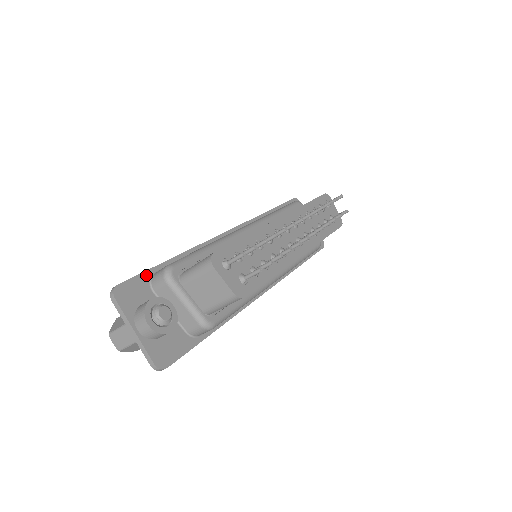
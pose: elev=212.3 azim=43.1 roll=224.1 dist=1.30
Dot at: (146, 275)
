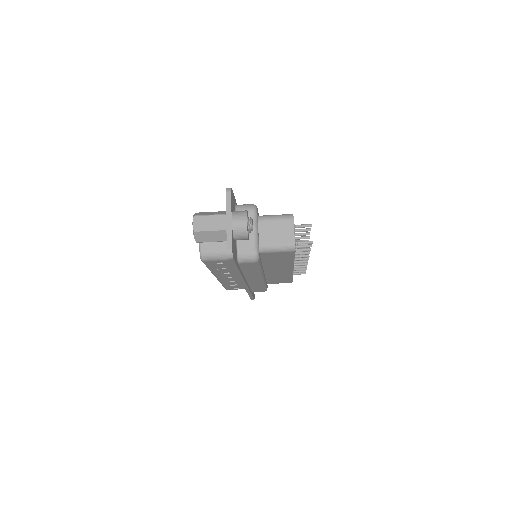
Dot at: (235, 201)
